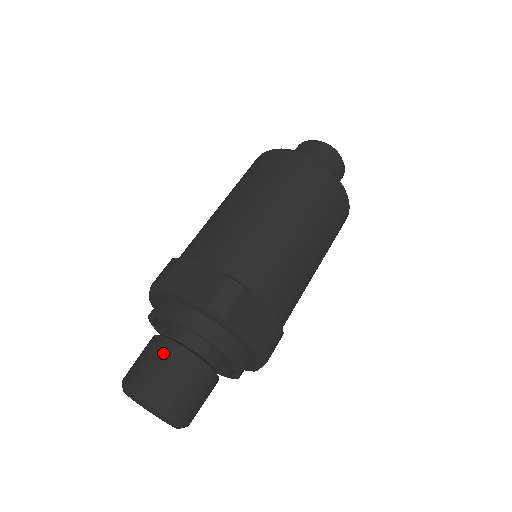
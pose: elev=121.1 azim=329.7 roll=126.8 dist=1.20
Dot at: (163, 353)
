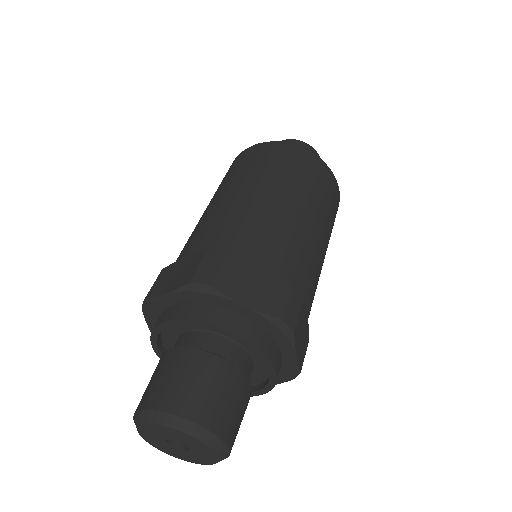
Dot at: (213, 373)
